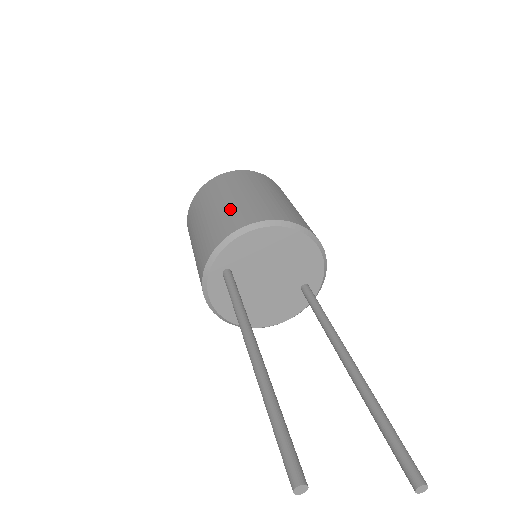
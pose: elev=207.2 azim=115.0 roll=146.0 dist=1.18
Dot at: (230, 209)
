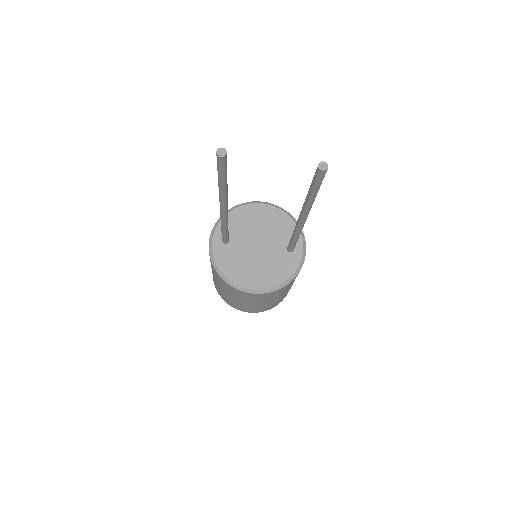
Dot at: occluded
